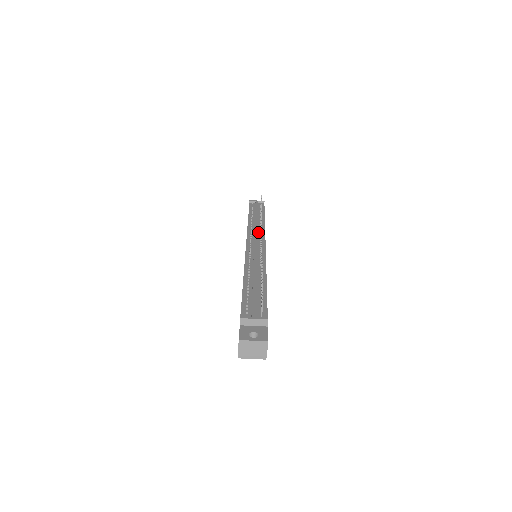
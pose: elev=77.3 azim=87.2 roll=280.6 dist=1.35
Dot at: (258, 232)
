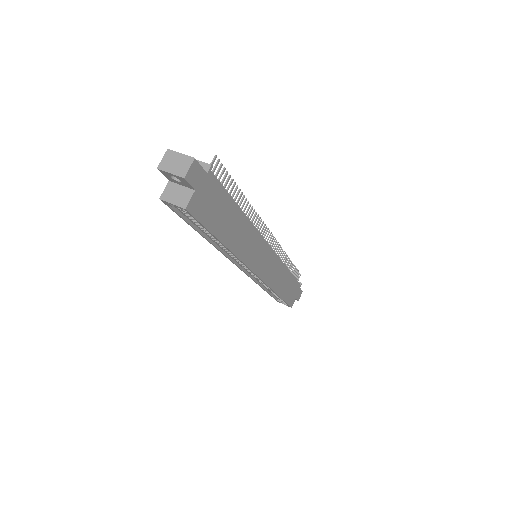
Dot at: occluded
